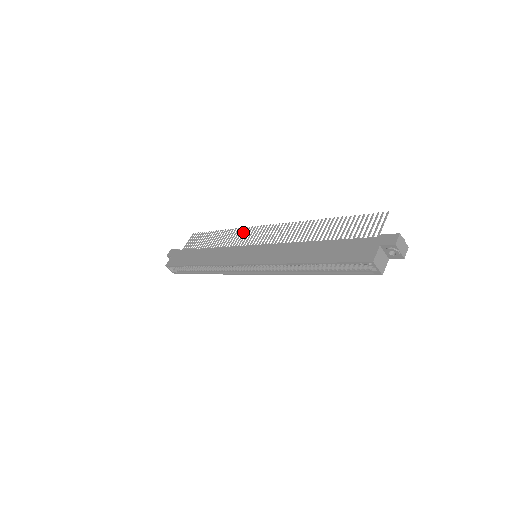
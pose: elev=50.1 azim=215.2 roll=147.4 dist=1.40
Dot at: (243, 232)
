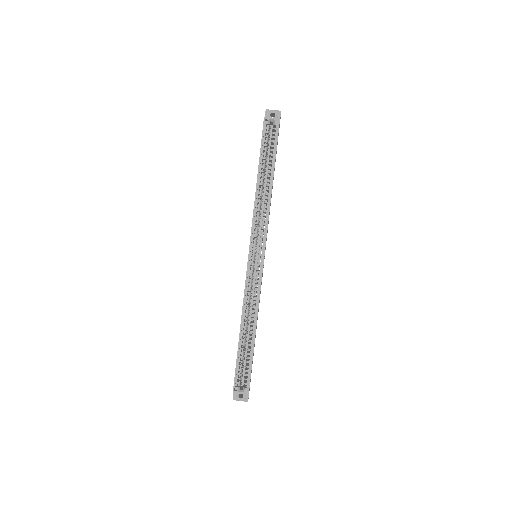
Dot at: occluded
